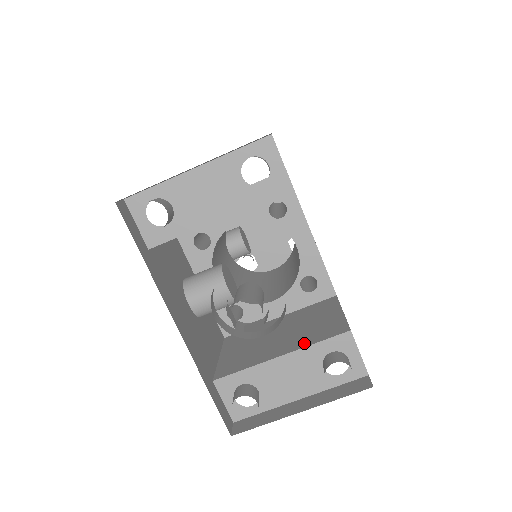
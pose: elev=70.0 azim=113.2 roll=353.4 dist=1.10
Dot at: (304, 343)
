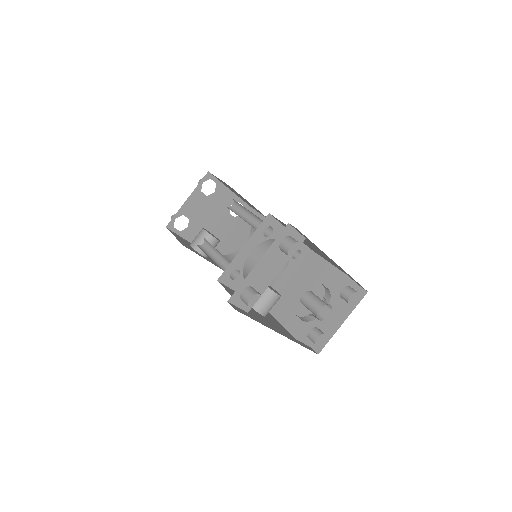
Dot at: occluded
